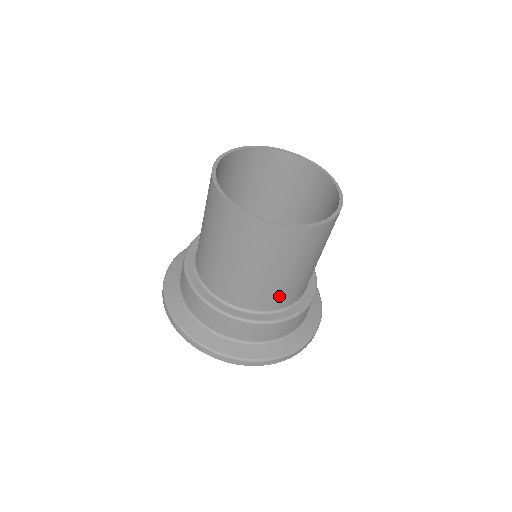
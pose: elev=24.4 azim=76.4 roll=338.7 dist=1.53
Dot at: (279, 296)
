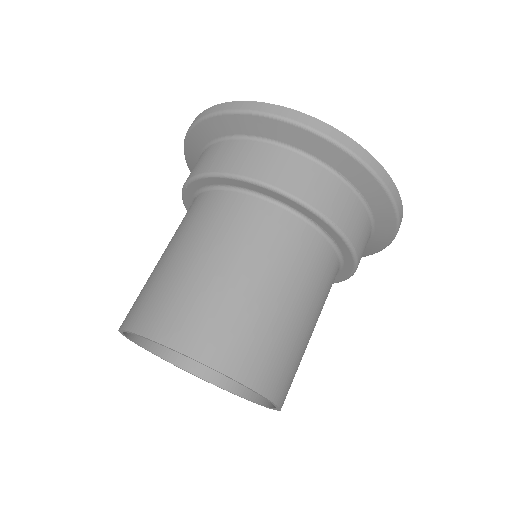
Dot at: occluded
